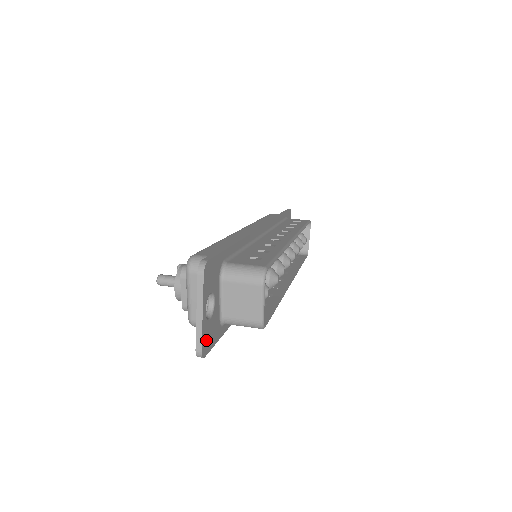
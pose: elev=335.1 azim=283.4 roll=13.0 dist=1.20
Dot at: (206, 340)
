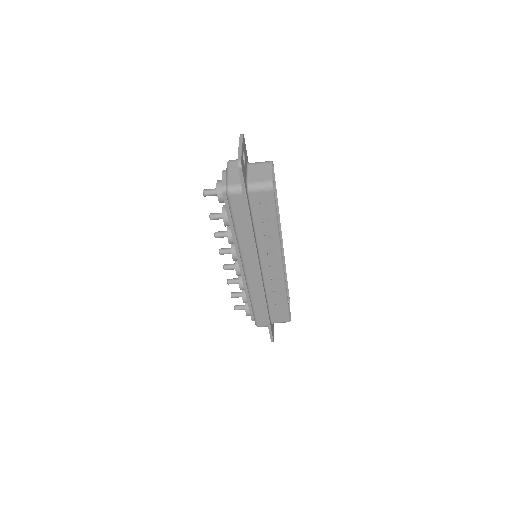
Dot at: (242, 164)
